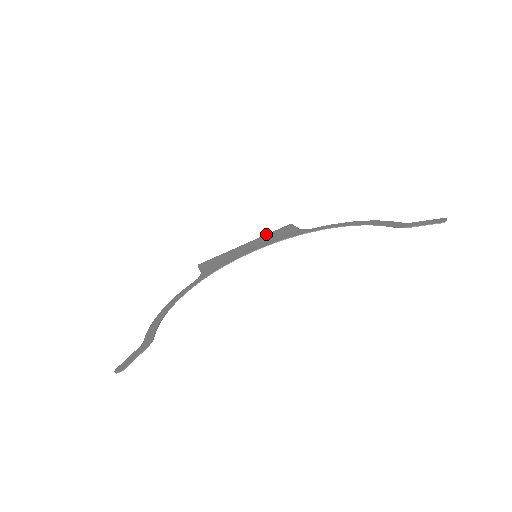
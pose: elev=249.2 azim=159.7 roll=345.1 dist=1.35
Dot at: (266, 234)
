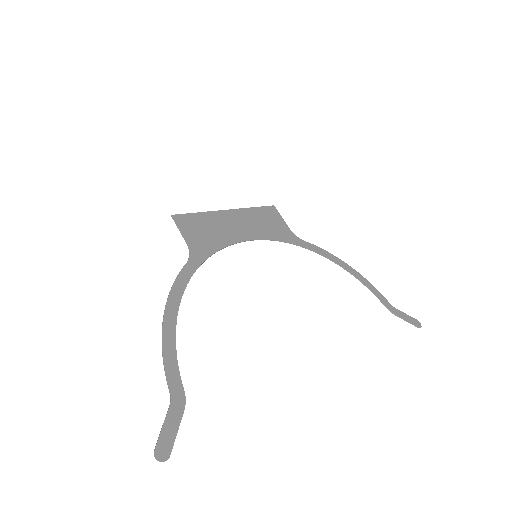
Dot at: (250, 207)
